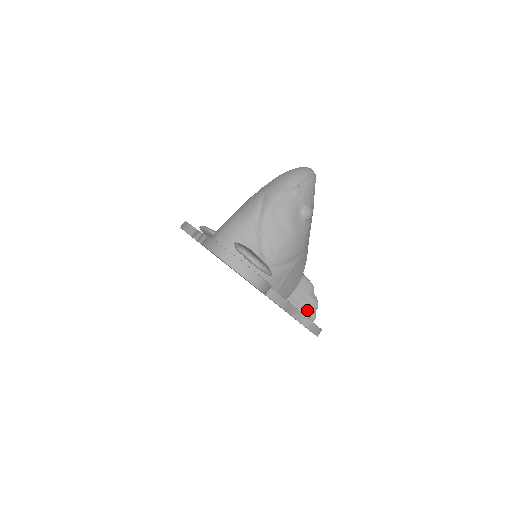
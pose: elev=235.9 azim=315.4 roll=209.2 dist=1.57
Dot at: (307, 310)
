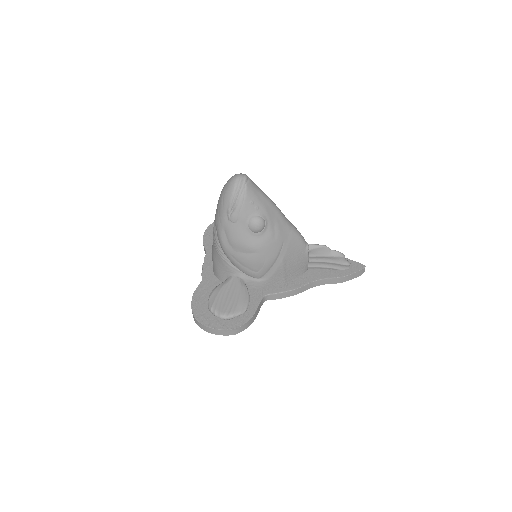
Dot at: (334, 265)
